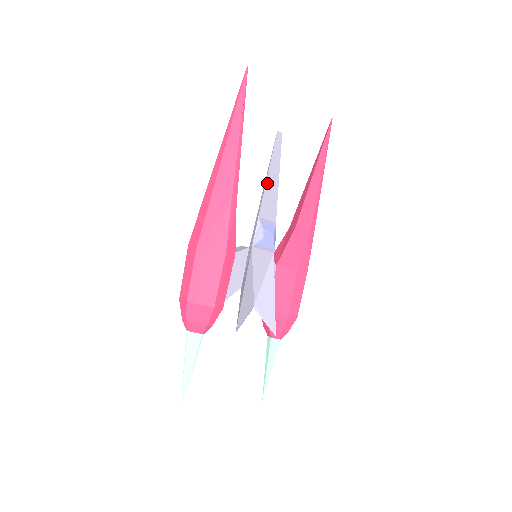
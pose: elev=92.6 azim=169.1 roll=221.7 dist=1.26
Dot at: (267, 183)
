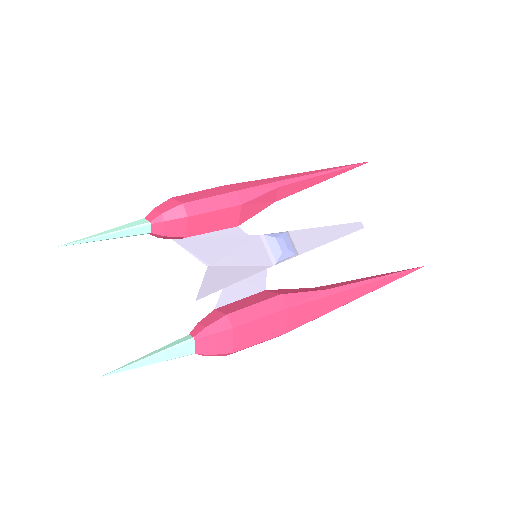
Dot at: (319, 229)
